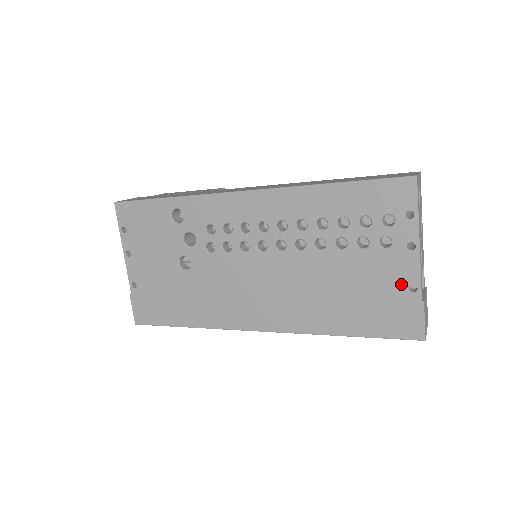
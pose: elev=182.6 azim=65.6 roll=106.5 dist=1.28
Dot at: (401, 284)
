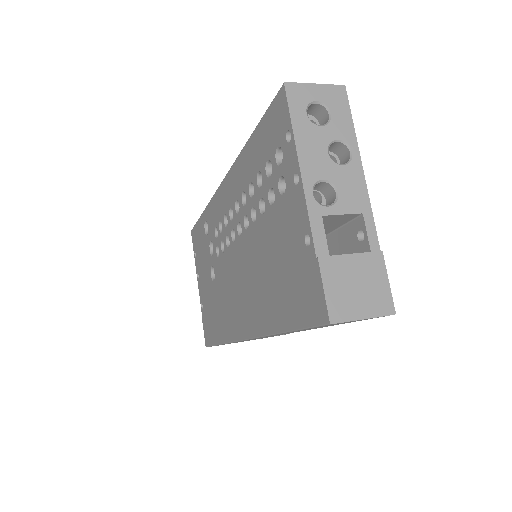
Dot at: (299, 238)
